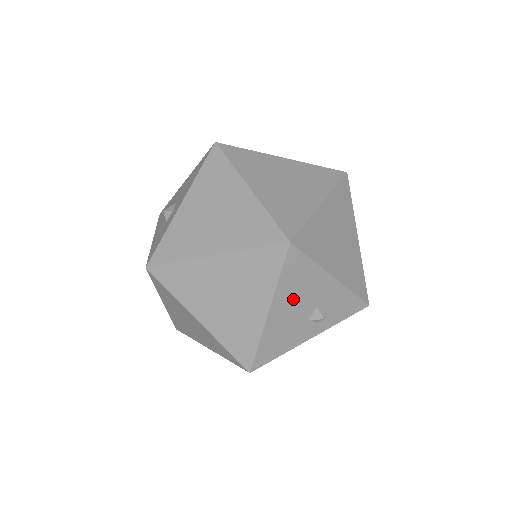
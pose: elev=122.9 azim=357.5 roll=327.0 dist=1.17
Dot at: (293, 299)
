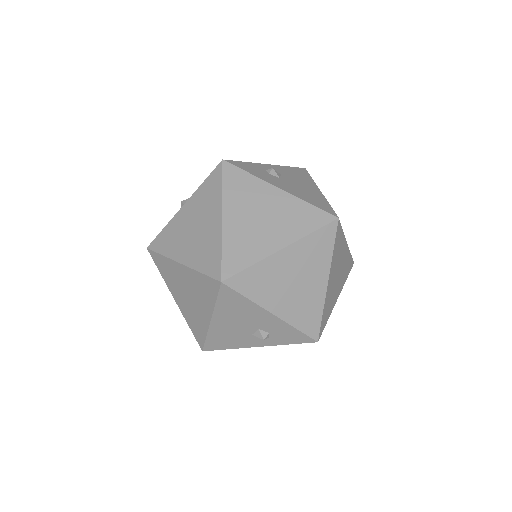
Dot at: (233, 318)
